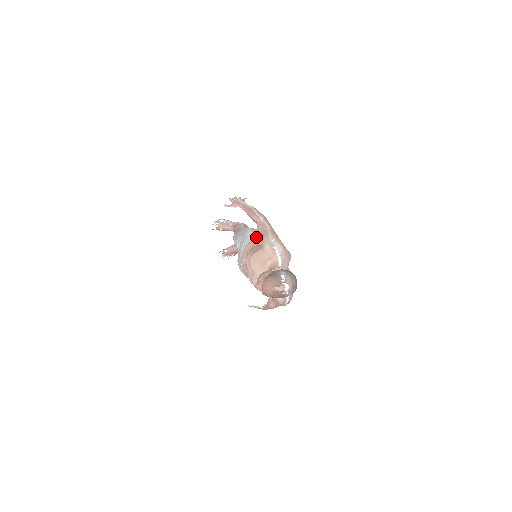
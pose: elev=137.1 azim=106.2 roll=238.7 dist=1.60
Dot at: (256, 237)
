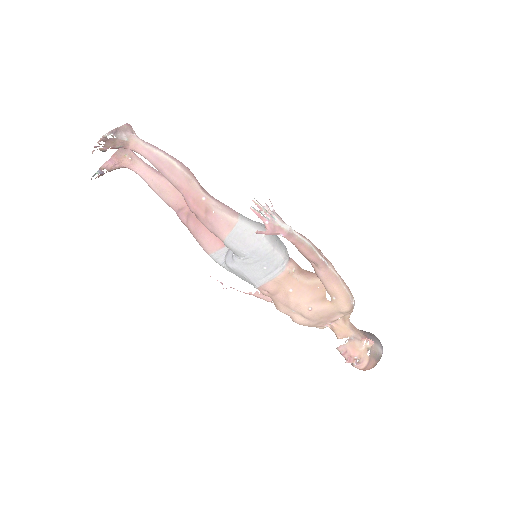
Dot at: (286, 258)
